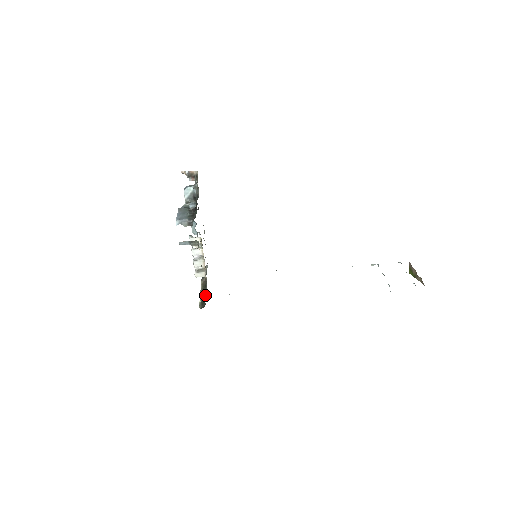
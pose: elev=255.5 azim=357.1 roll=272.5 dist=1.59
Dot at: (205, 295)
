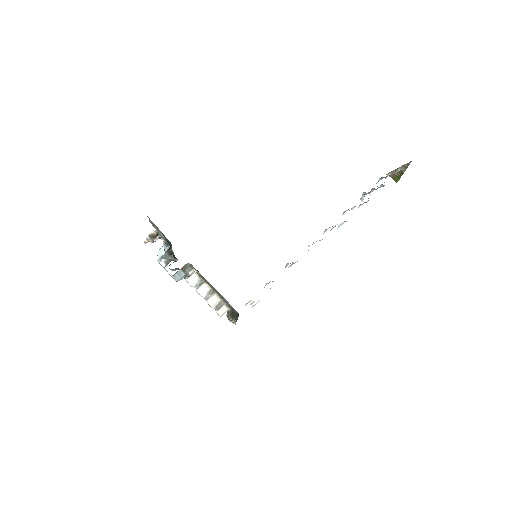
Dot at: (236, 314)
